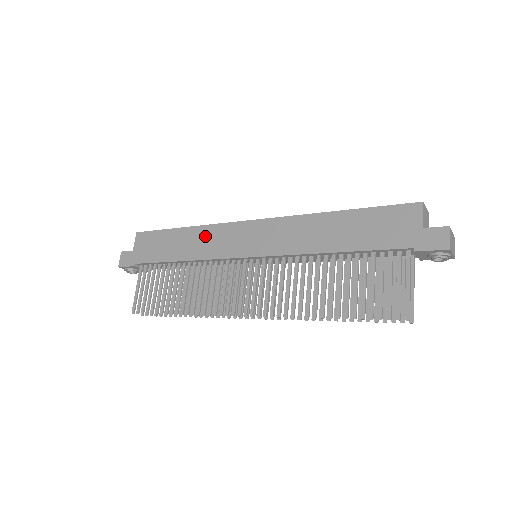
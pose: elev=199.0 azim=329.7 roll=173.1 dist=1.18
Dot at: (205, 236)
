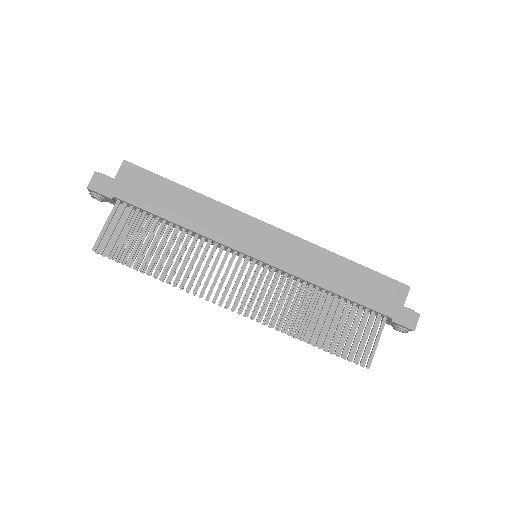
Dot at: (214, 213)
